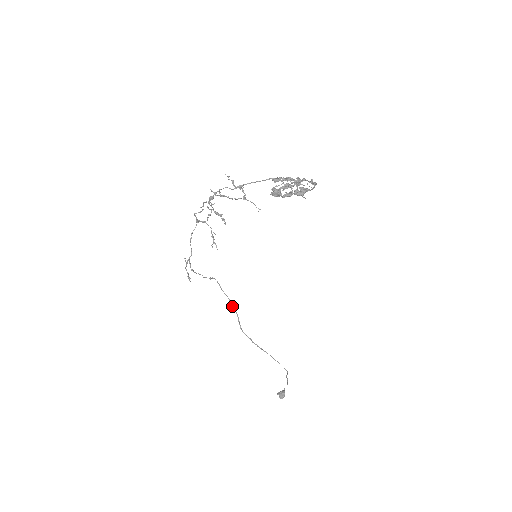
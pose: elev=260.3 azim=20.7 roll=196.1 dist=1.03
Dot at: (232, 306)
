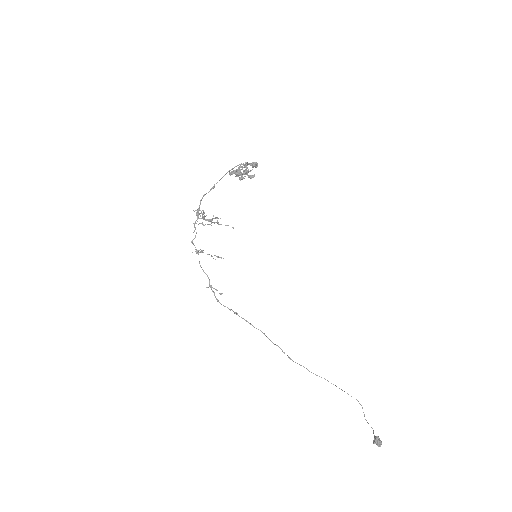
Dot at: (269, 339)
